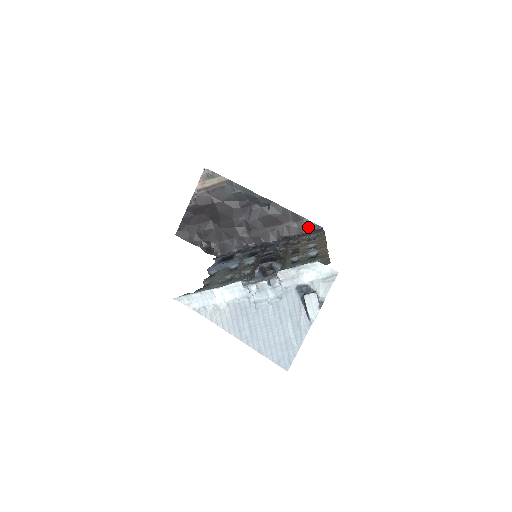
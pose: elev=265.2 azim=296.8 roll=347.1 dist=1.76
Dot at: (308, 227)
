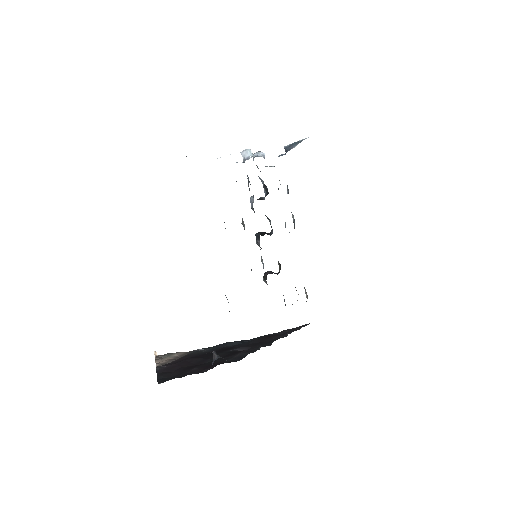
Dot at: occluded
